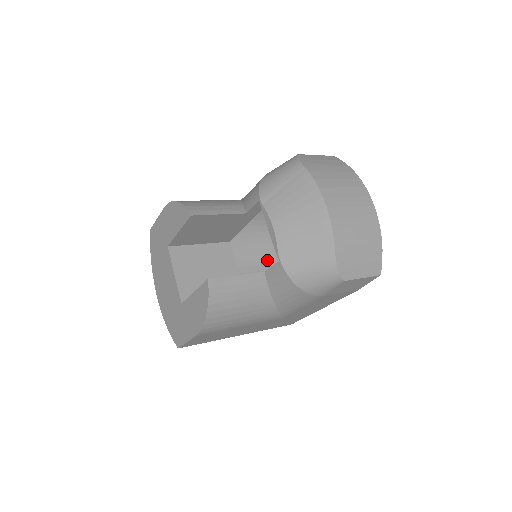
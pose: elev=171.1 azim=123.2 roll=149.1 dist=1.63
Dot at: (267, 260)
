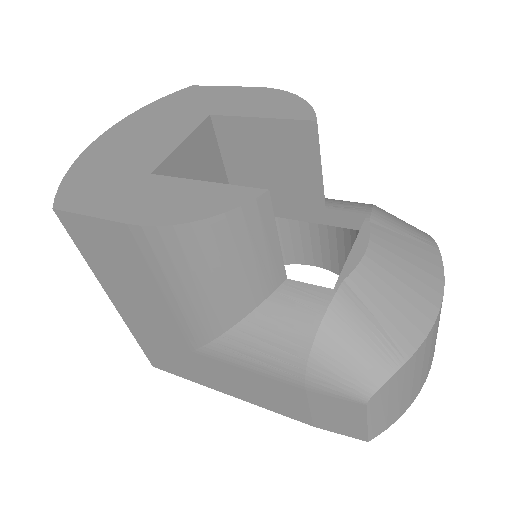
Dot at: occluded
